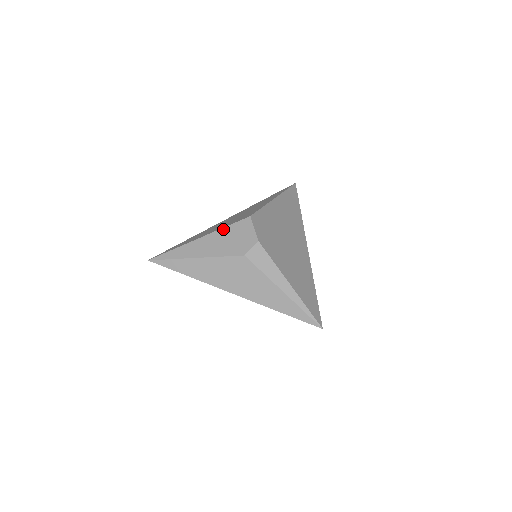
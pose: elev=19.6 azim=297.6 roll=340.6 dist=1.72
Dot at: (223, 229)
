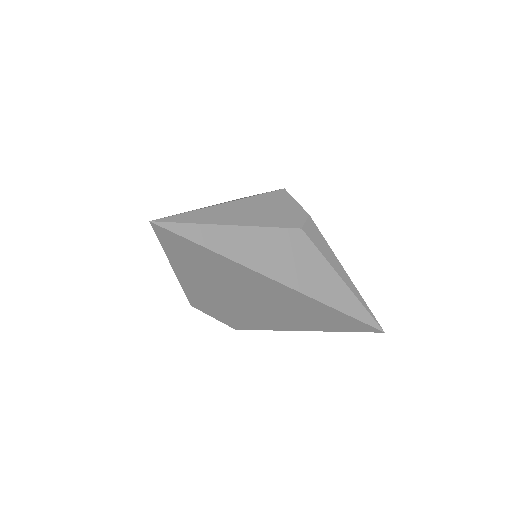
Dot at: (256, 197)
